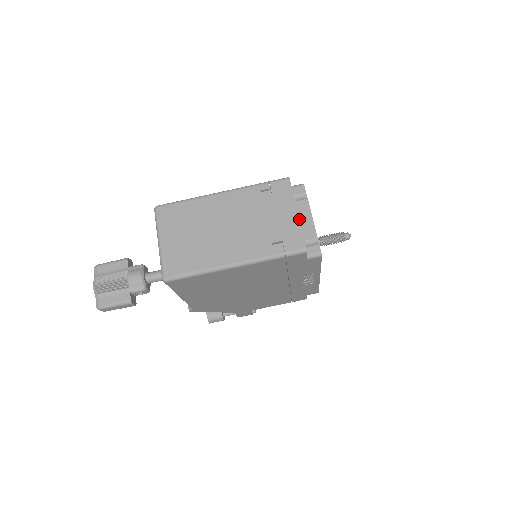
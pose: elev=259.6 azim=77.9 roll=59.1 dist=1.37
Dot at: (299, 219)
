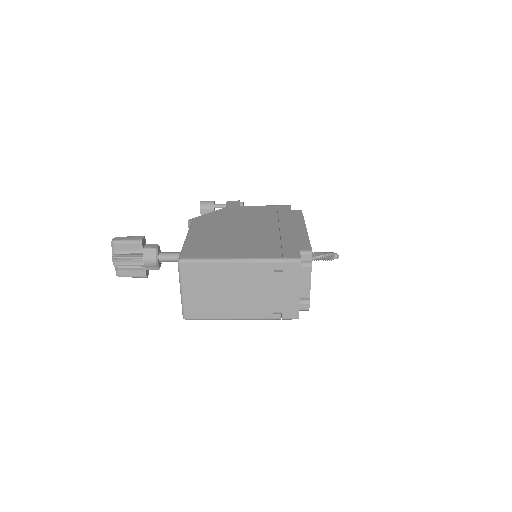
Dot at: (299, 297)
